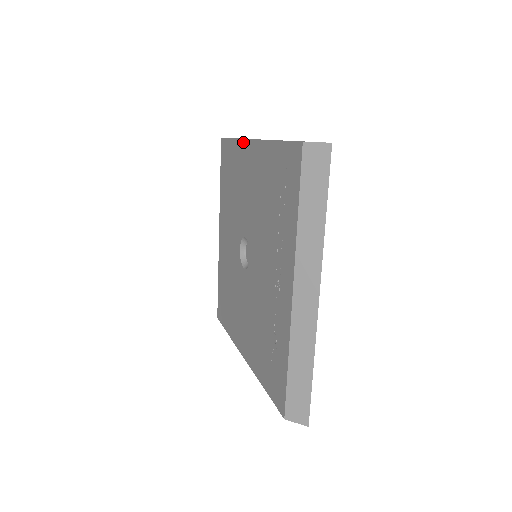
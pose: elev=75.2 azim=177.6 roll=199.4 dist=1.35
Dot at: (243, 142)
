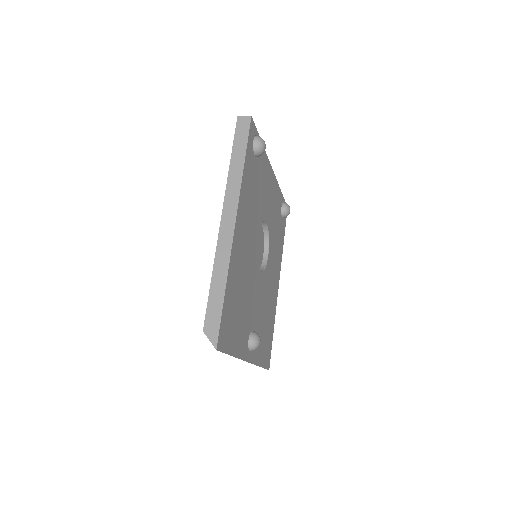
Dot at: (226, 192)
